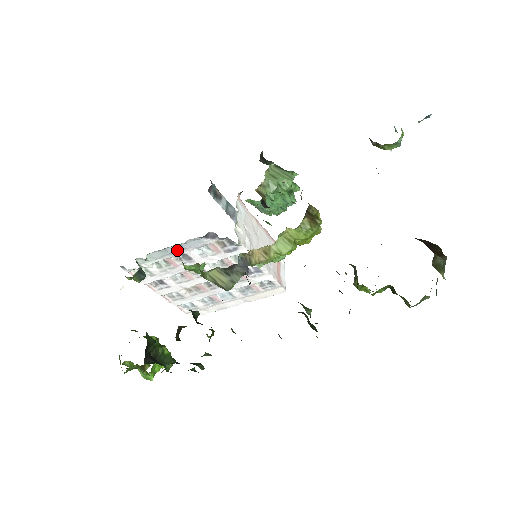
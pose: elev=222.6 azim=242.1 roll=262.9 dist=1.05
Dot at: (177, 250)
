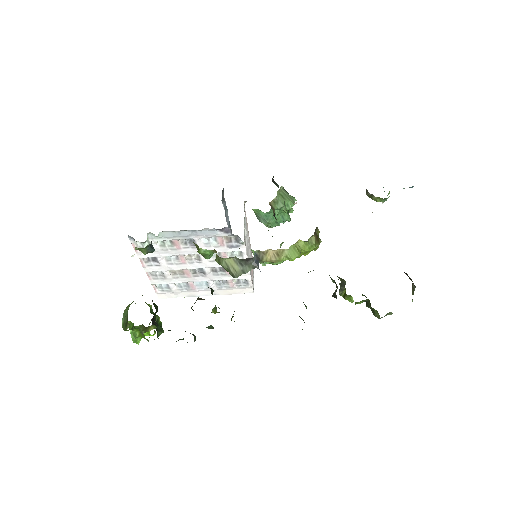
Dot at: (189, 235)
